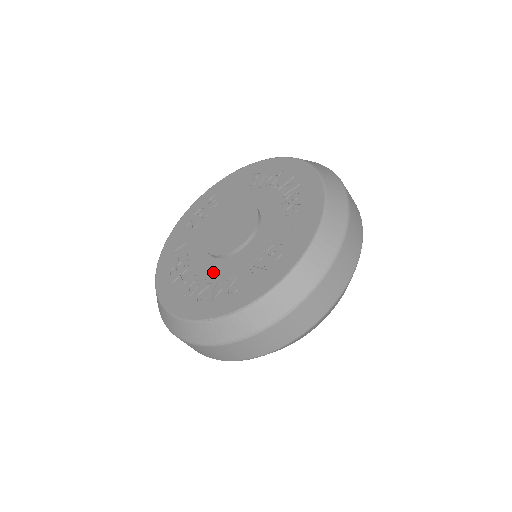
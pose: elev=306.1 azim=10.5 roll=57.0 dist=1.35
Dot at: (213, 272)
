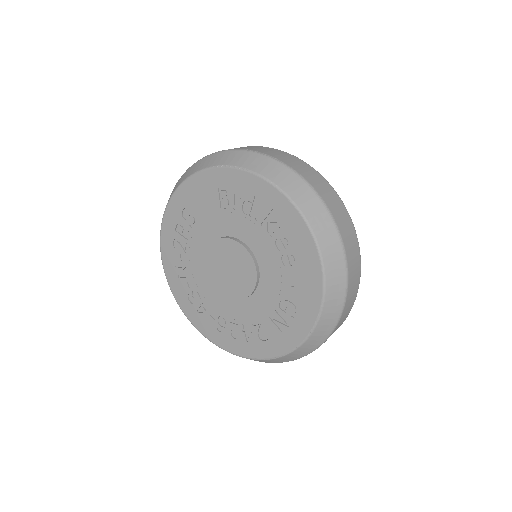
Dot at: (234, 312)
